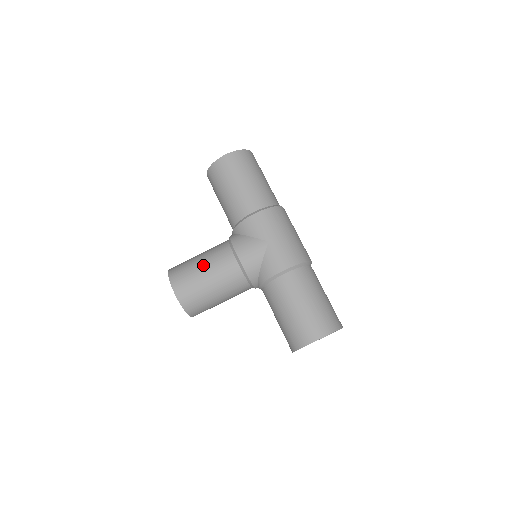
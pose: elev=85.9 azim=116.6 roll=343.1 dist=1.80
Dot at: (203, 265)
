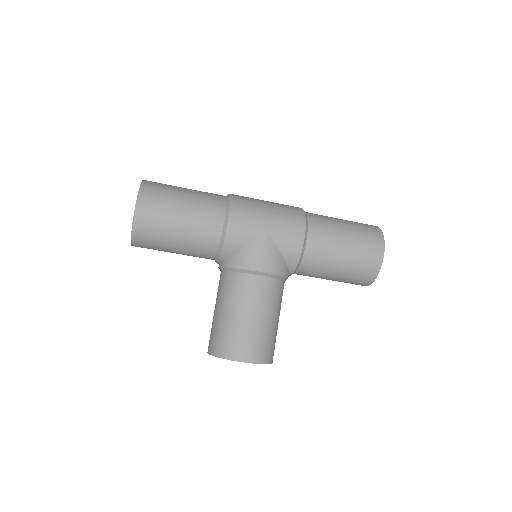
Dot at: (241, 314)
